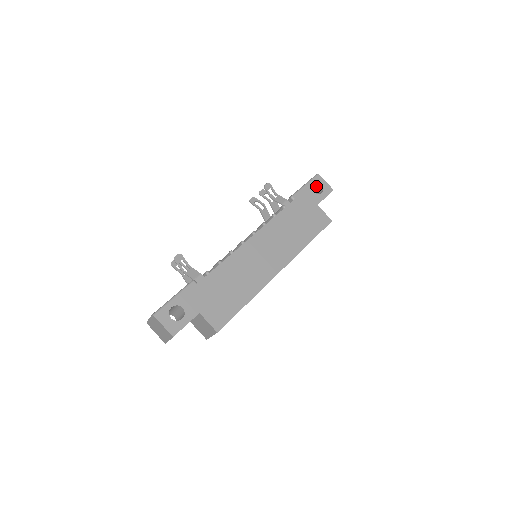
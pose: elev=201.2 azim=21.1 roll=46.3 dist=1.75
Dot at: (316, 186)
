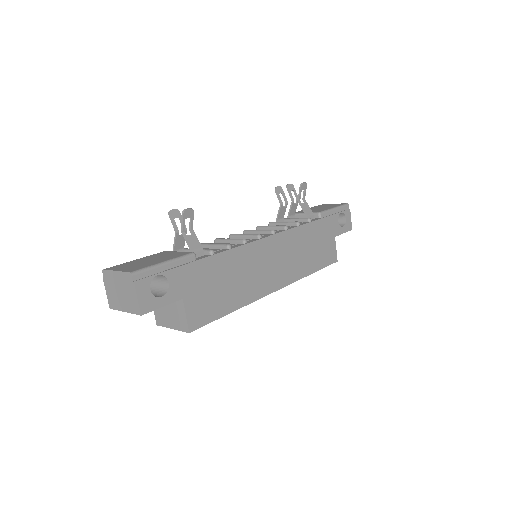
Dot at: (340, 215)
